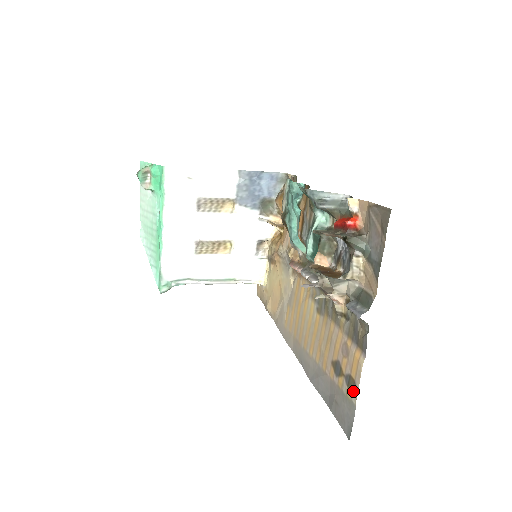
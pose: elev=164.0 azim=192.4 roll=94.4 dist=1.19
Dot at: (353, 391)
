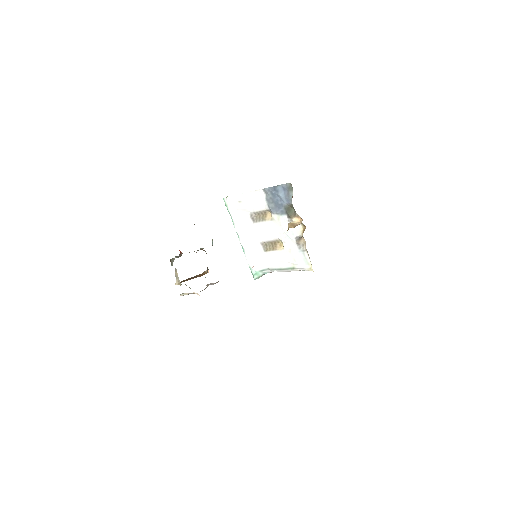
Dot at: occluded
